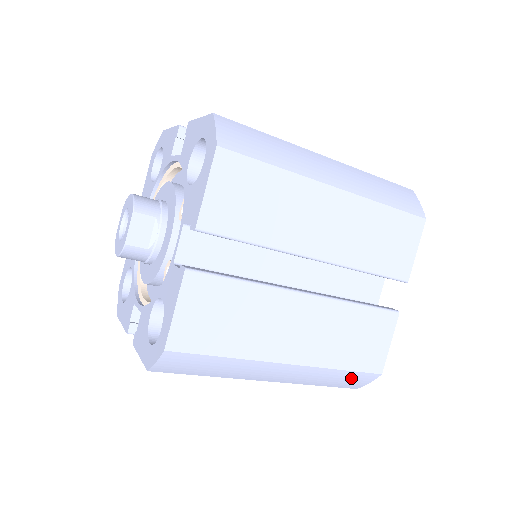
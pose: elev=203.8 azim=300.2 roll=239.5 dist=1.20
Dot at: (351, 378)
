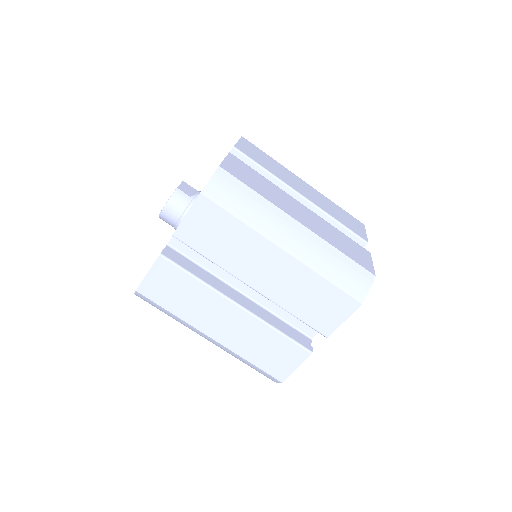
Dot at: (352, 271)
